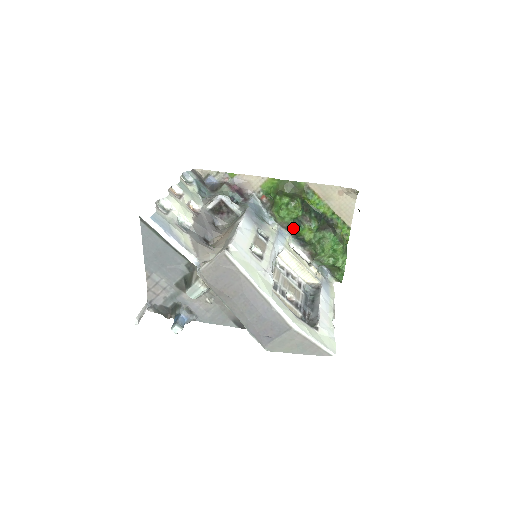
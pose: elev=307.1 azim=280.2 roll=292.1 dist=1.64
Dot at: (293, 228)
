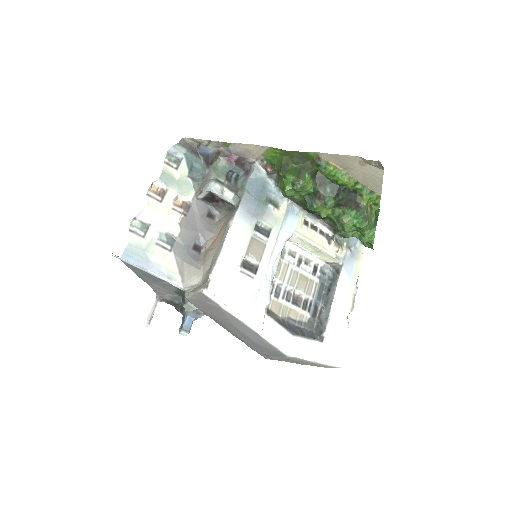
Dot at: (305, 205)
